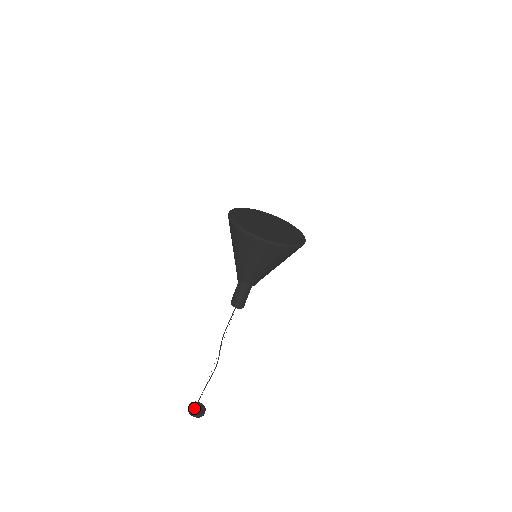
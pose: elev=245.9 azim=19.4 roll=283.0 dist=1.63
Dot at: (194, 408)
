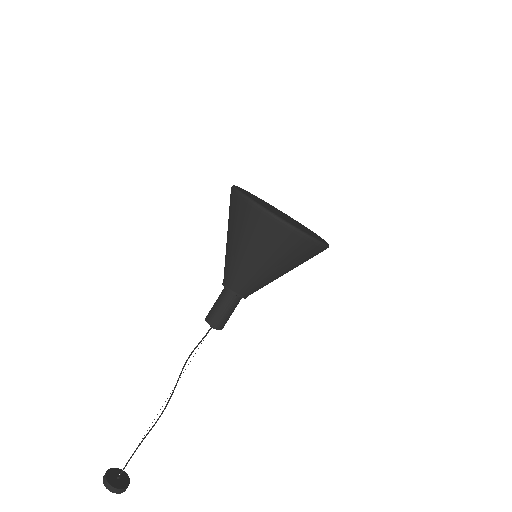
Dot at: (113, 476)
